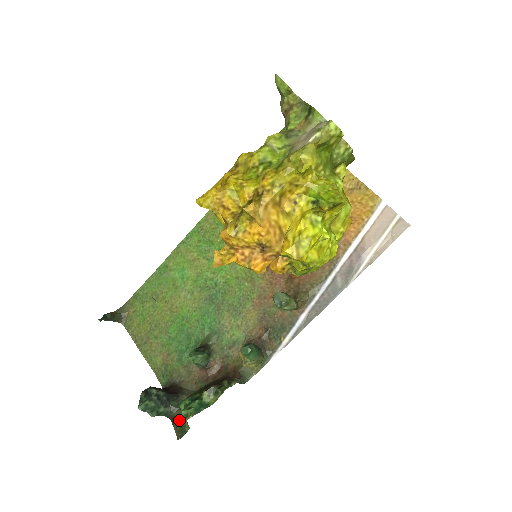
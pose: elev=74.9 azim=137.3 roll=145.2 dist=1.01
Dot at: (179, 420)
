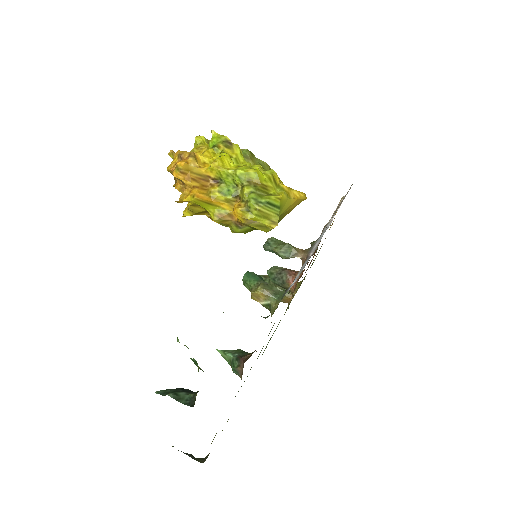
Dot at: occluded
